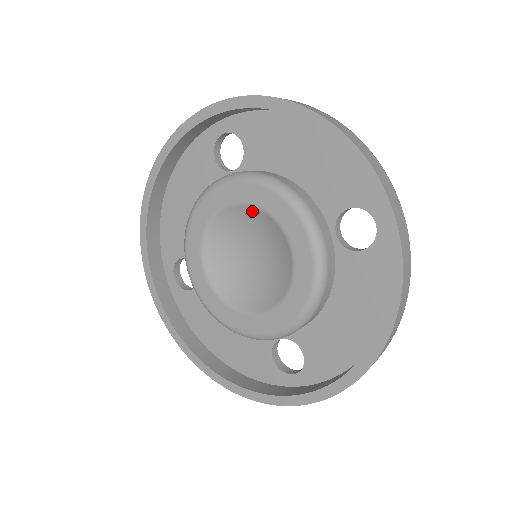
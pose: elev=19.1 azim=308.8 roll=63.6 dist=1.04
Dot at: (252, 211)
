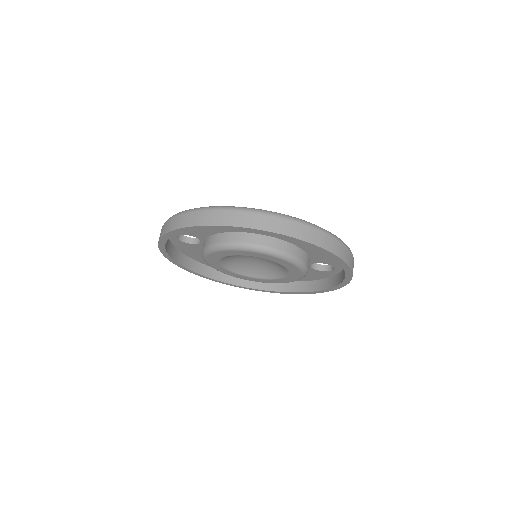
Dot at: occluded
